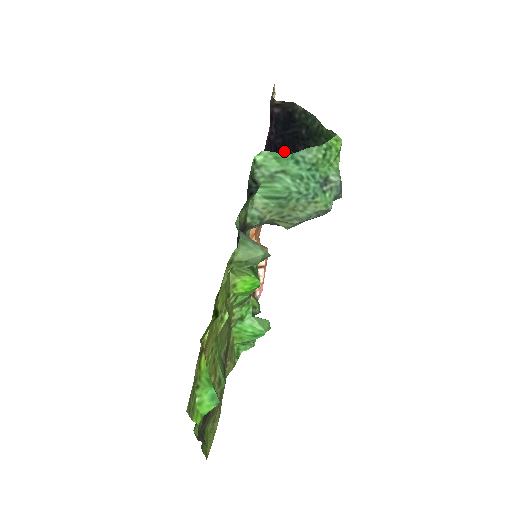
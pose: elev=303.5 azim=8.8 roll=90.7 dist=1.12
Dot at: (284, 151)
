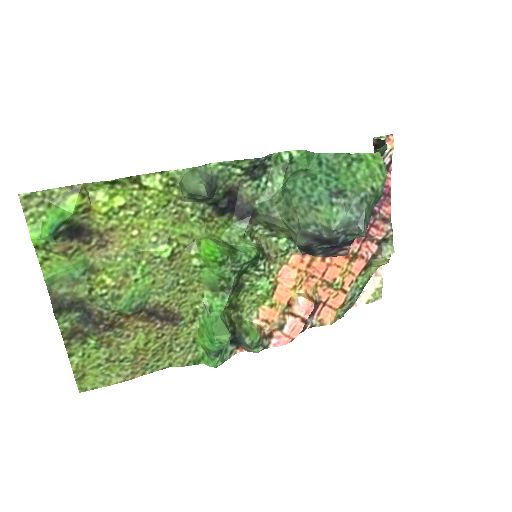
Dot at: occluded
